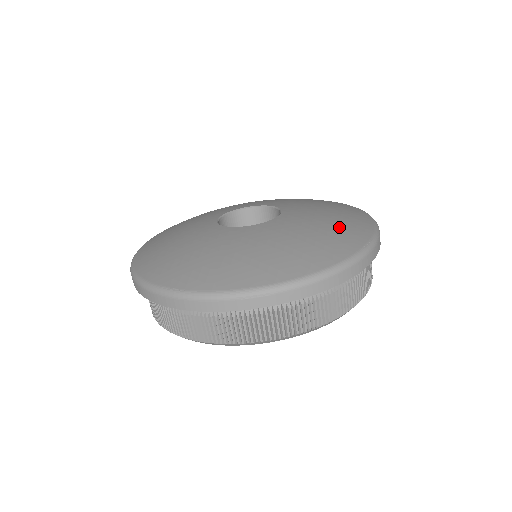
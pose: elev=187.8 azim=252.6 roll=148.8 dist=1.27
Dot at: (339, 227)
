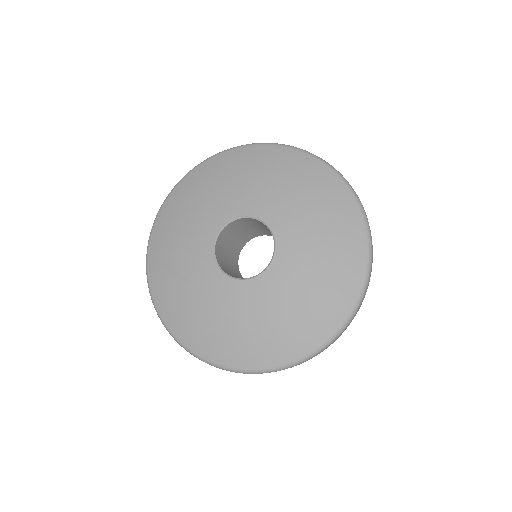
Dot at: (335, 264)
